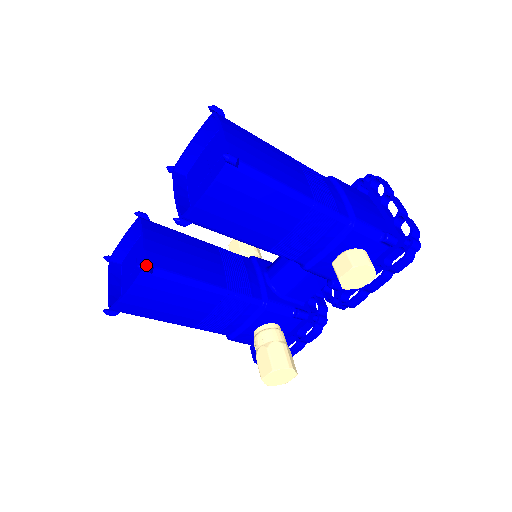
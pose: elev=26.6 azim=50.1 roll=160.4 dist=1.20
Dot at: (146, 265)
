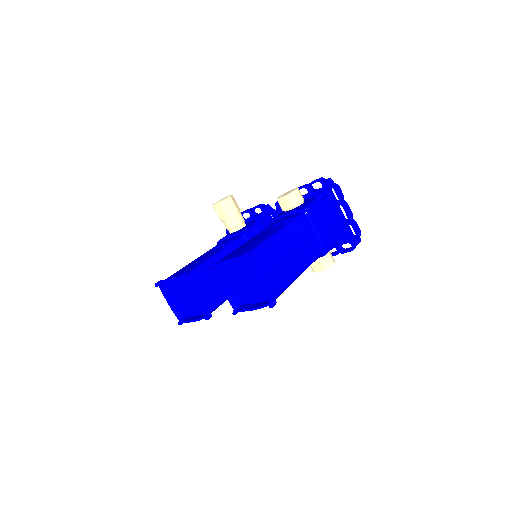
Dot at: (209, 317)
